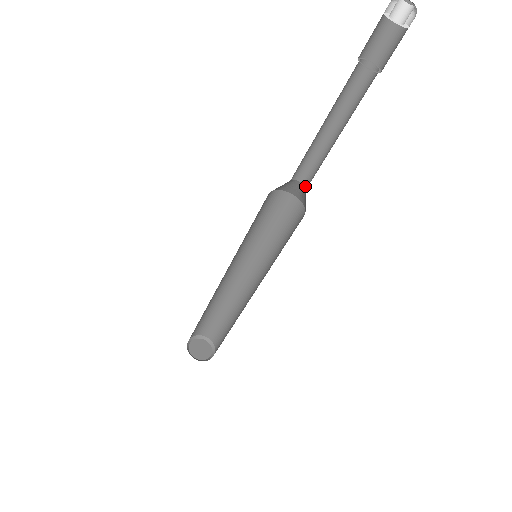
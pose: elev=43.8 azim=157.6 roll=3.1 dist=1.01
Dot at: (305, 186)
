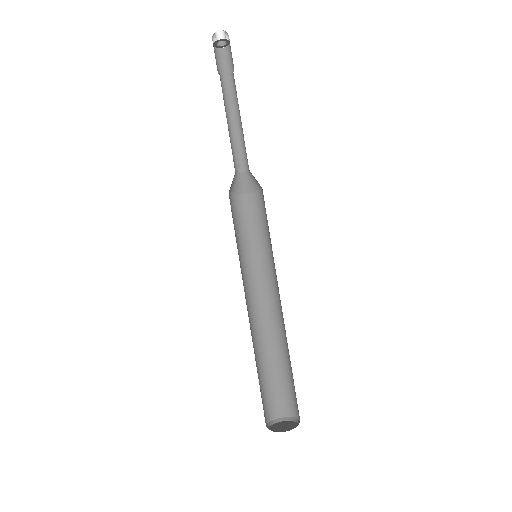
Dot at: (247, 171)
